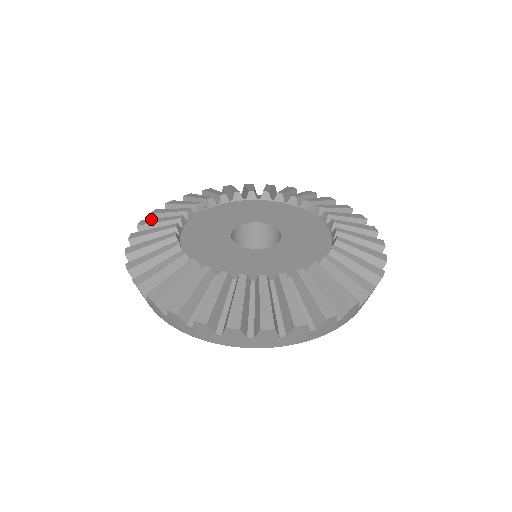
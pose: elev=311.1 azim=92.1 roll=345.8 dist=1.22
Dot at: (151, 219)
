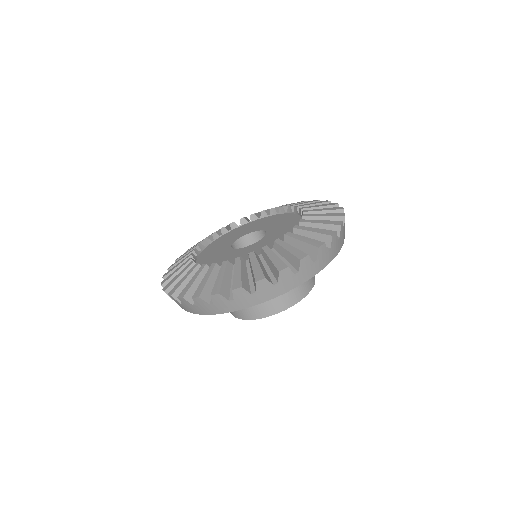
Dot at: (168, 276)
